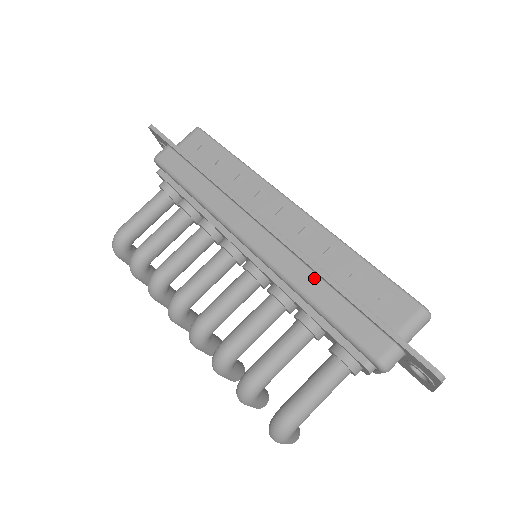
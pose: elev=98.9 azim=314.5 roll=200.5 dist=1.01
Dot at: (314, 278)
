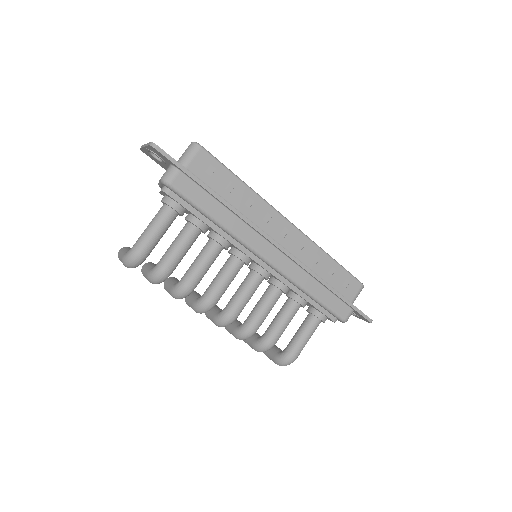
Dot at: (311, 280)
